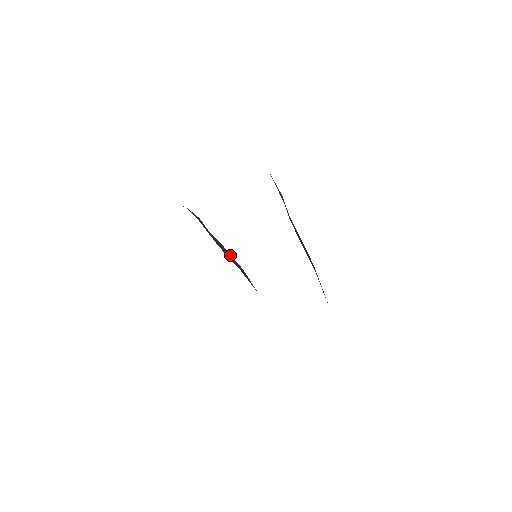
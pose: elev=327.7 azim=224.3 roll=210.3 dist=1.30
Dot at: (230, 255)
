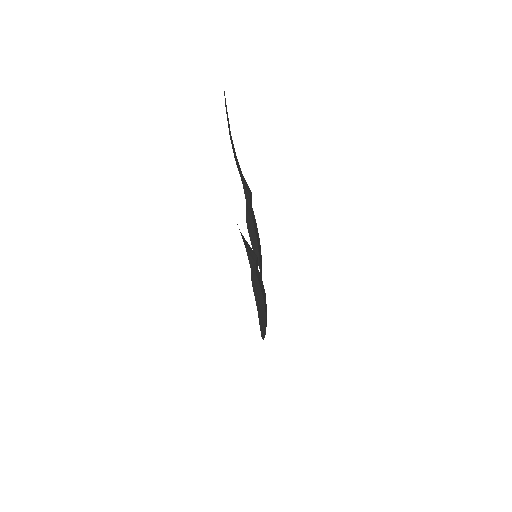
Dot at: (254, 233)
